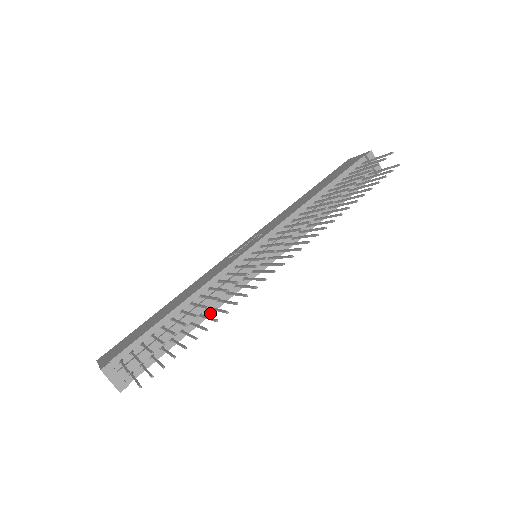
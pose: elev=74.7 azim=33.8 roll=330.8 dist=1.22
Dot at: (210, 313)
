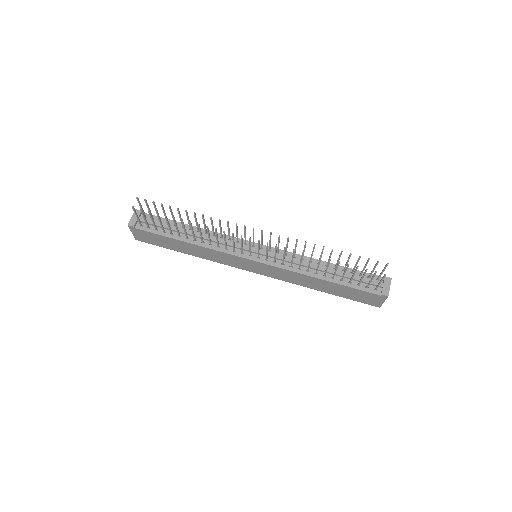
Dot at: (200, 245)
